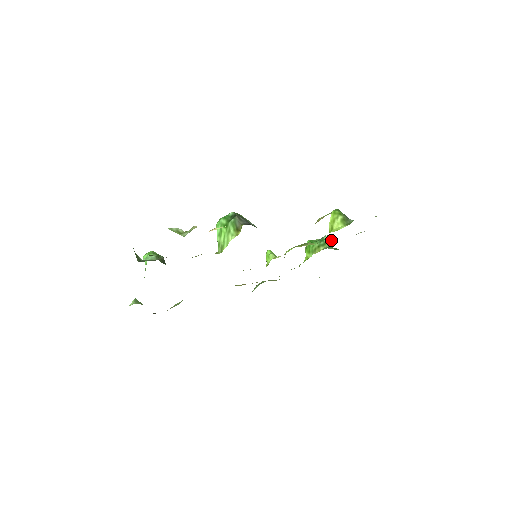
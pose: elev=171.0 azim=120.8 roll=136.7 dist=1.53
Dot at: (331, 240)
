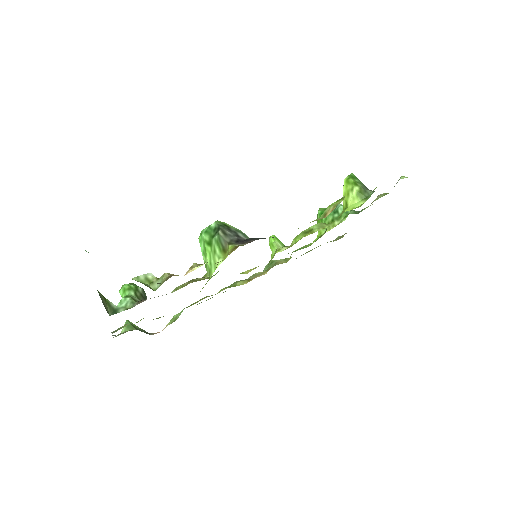
Dot at: (347, 211)
